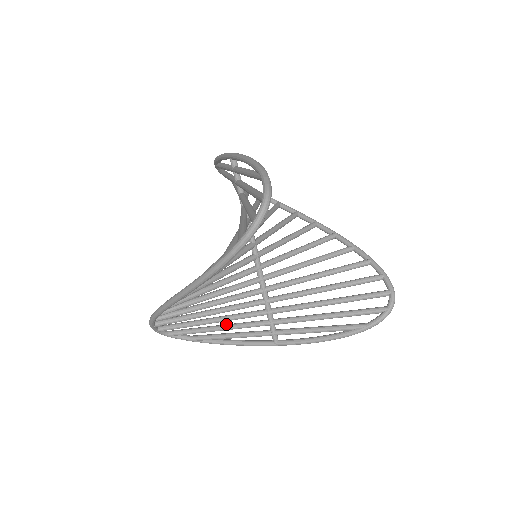
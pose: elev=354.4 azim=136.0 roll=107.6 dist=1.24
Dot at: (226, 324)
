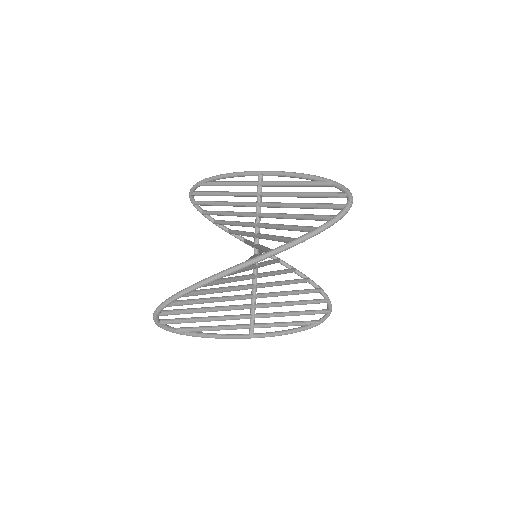
Dot at: (215, 316)
